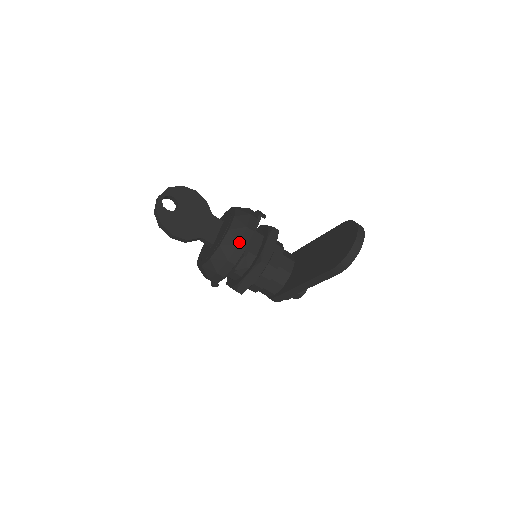
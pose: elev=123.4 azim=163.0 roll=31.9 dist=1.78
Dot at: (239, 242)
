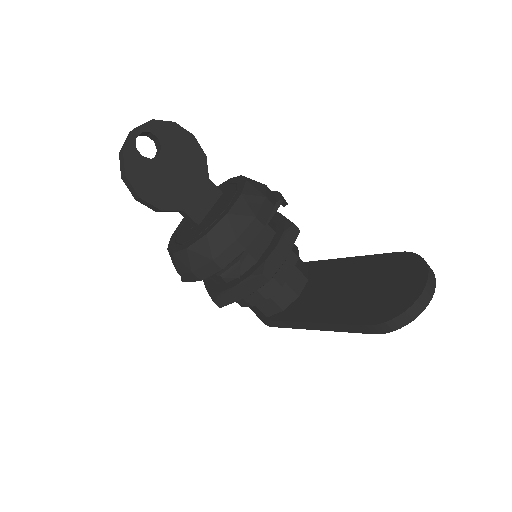
Dot at: (237, 237)
